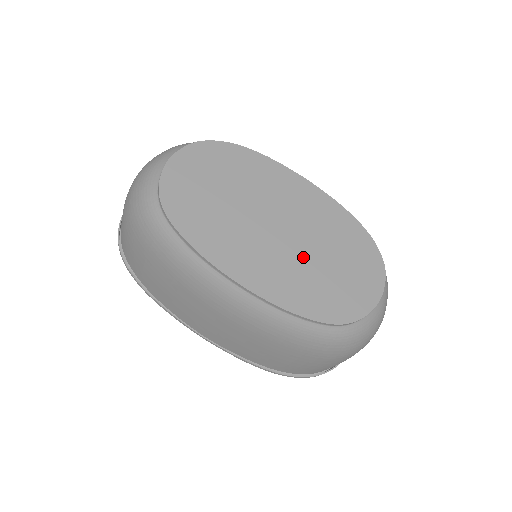
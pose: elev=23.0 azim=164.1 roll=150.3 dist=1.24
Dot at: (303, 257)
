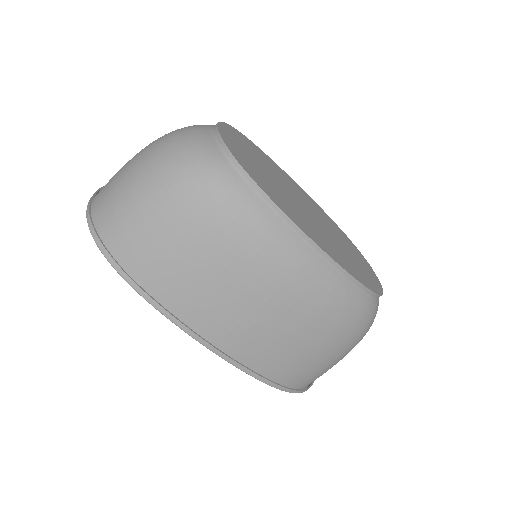
Dot at: (332, 239)
